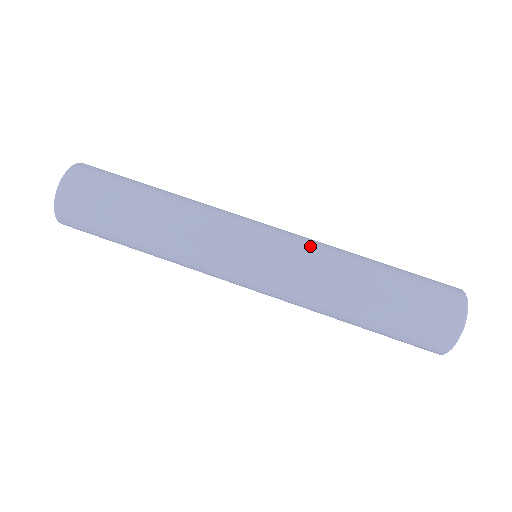
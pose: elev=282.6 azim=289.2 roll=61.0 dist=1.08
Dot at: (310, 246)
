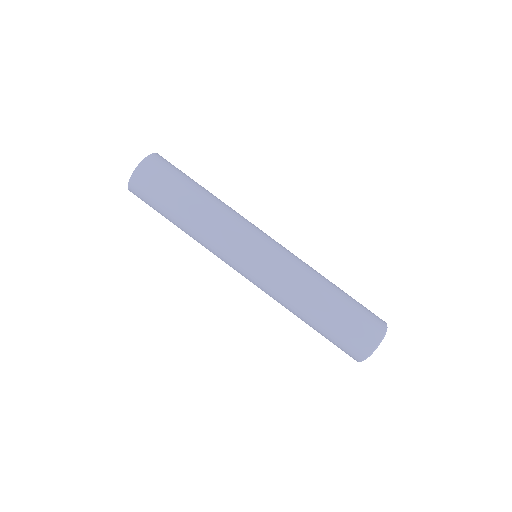
Dot at: occluded
